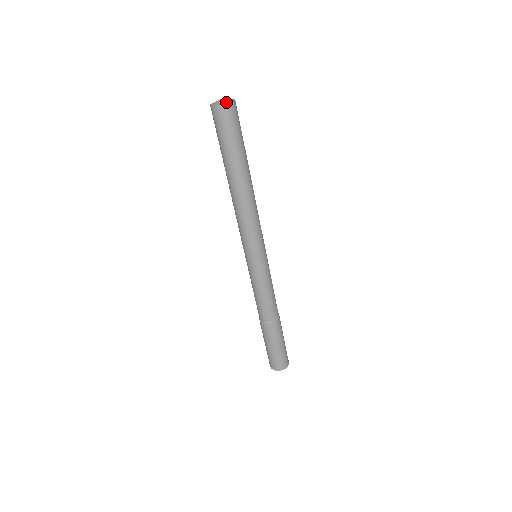
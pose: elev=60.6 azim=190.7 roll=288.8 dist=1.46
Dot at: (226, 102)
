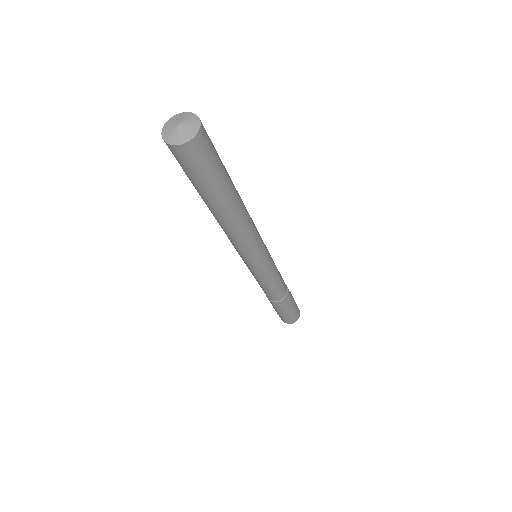
Dot at: (181, 140)
